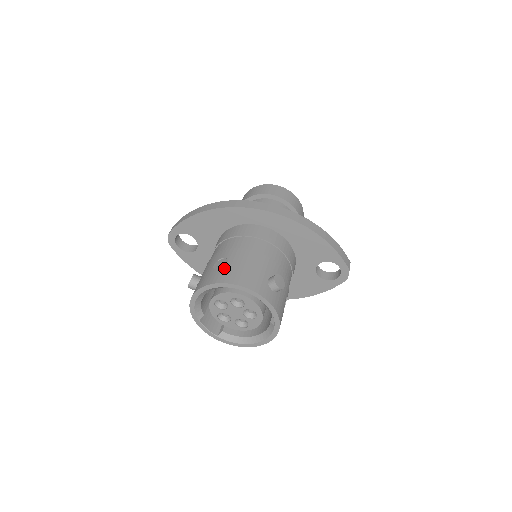
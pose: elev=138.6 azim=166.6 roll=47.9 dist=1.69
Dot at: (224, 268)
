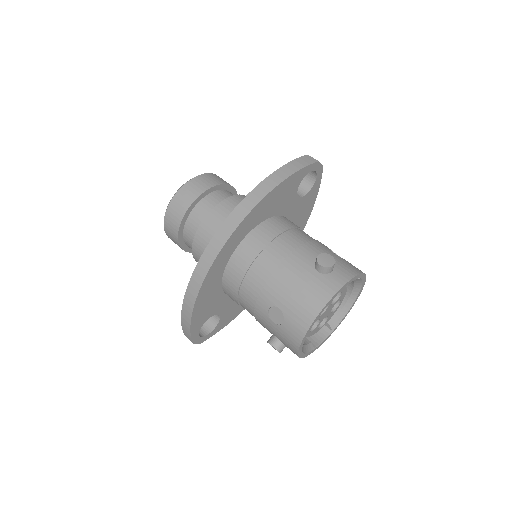
Dot at: (287, 316)
